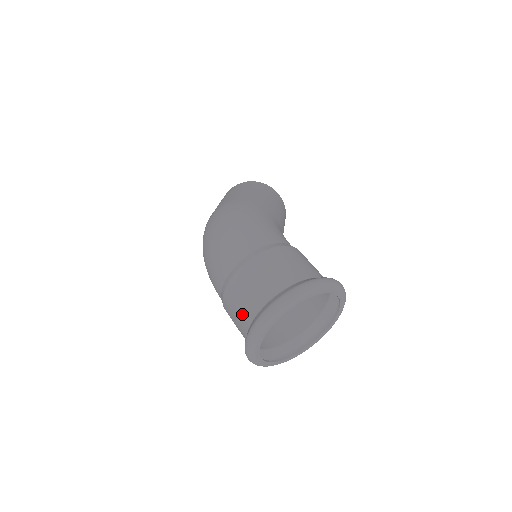
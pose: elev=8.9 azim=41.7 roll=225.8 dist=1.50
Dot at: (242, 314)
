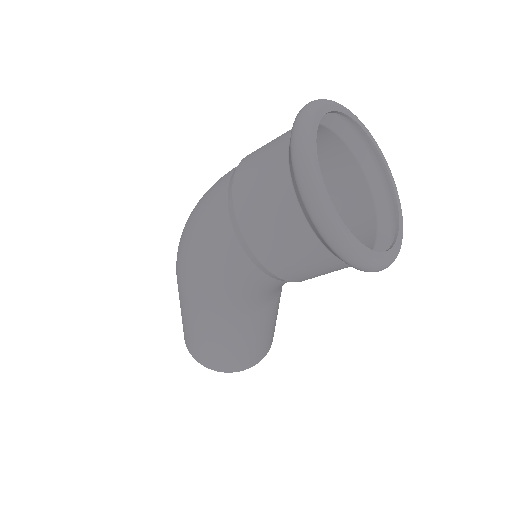
Dot at: (270, 159)
